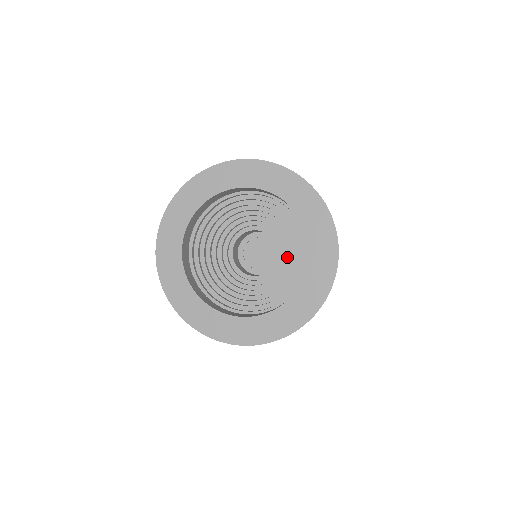
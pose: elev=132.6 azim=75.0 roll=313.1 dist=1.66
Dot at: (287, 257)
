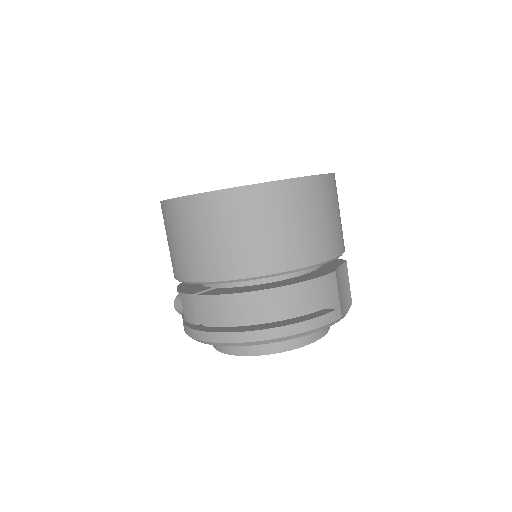
Dot at: occluded
